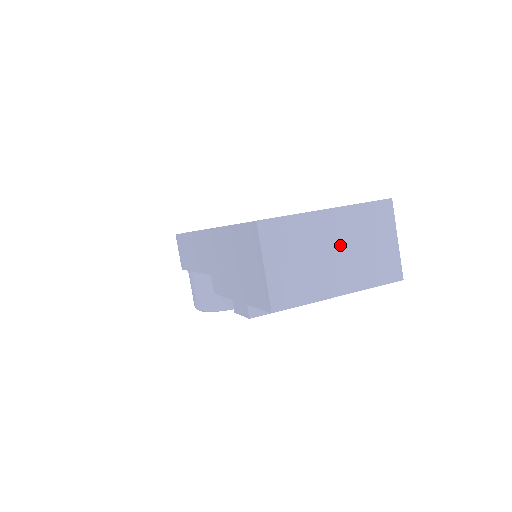
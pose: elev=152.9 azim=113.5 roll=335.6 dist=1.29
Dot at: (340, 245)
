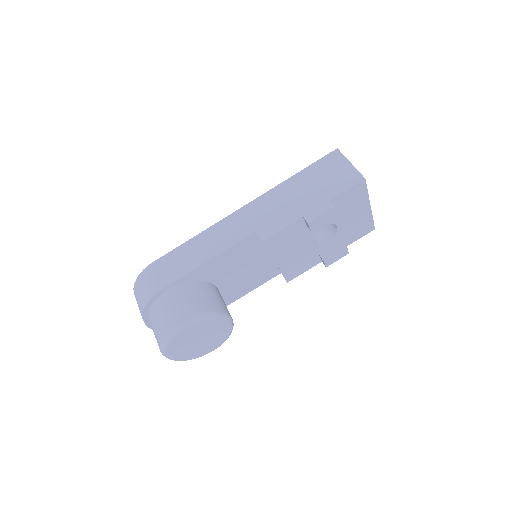
Dot at: occluded
